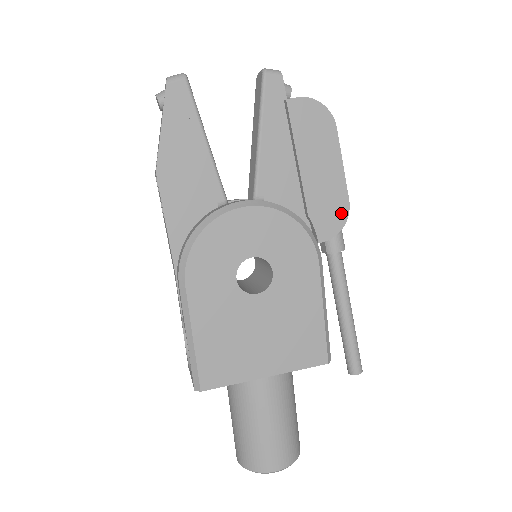
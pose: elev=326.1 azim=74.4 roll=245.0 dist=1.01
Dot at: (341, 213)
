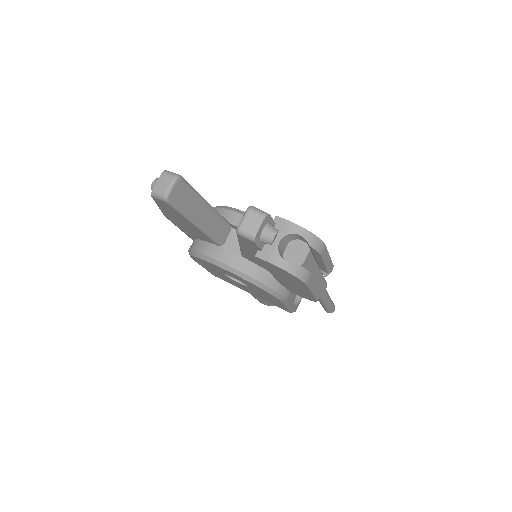
Dot at: (309, 298)
